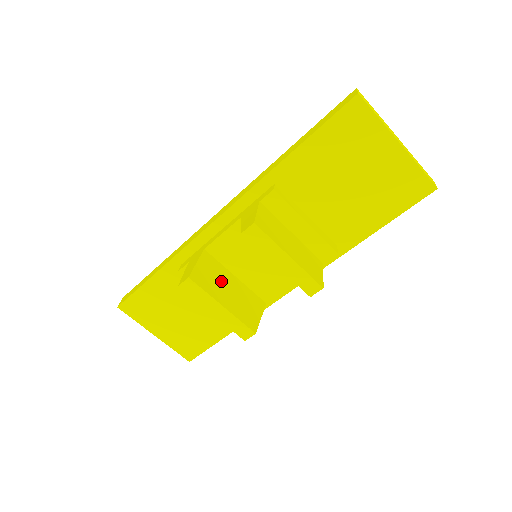
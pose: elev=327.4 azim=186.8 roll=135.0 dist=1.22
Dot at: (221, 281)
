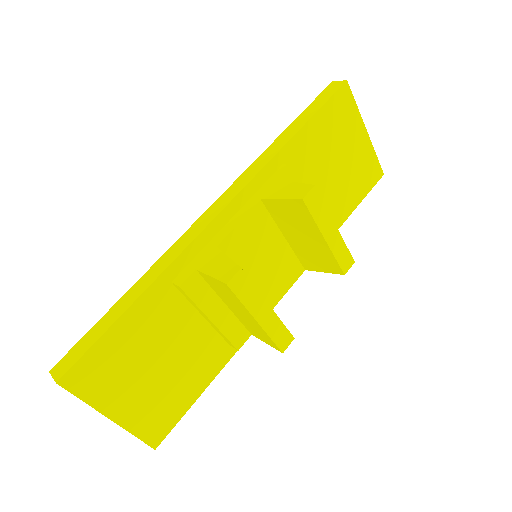
Dot at: occluded
